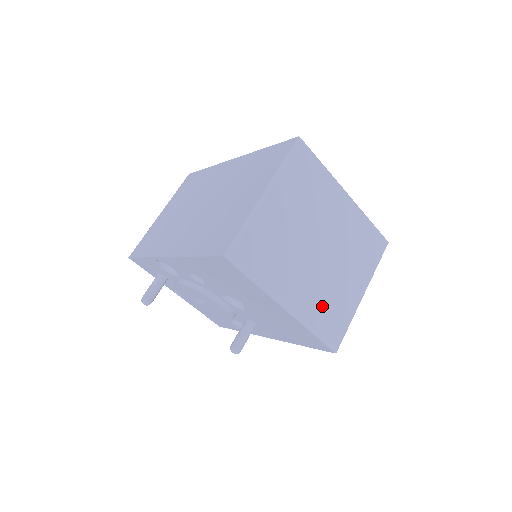
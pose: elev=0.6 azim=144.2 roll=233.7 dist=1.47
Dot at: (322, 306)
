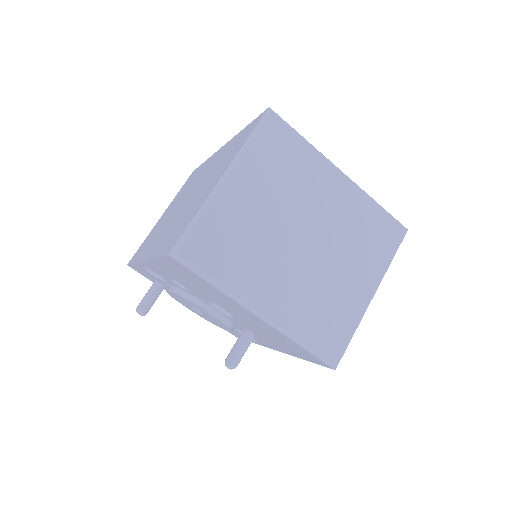
Dot at: (311, 312)
